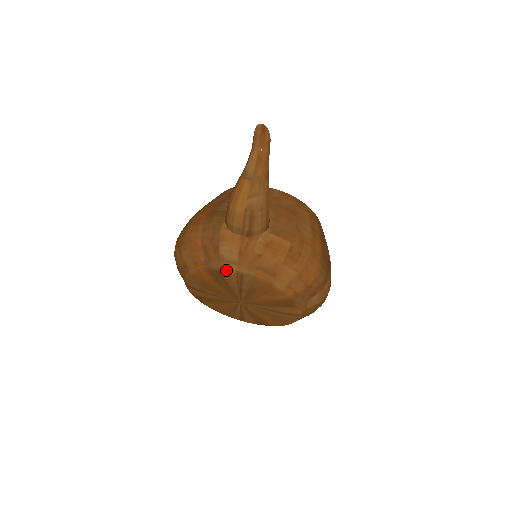
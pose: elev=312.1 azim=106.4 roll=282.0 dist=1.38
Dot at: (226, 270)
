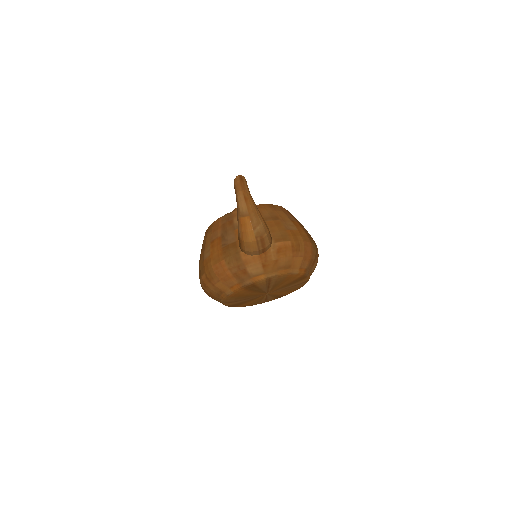
Dot at: (258, 281)
